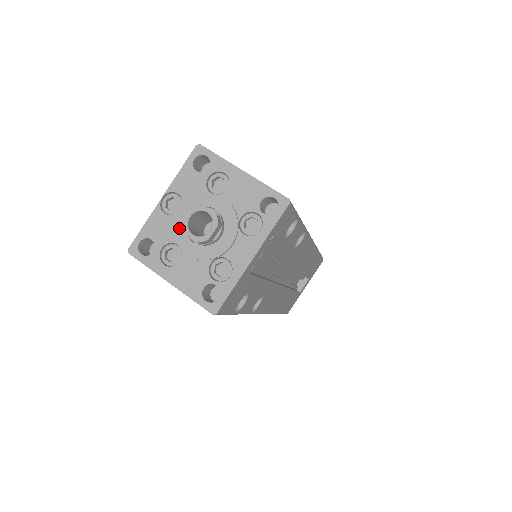
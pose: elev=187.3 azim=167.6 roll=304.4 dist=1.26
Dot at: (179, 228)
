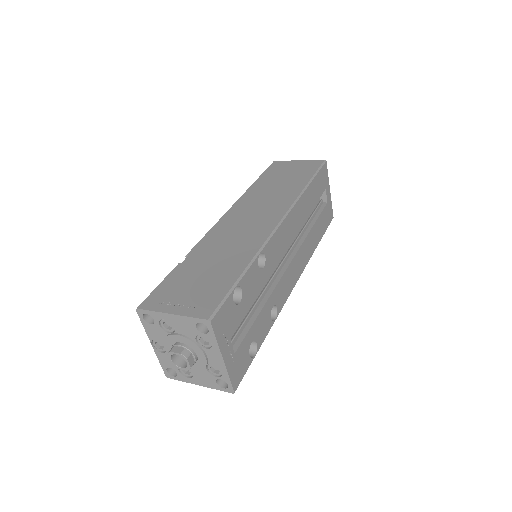
Dot at: occluded
